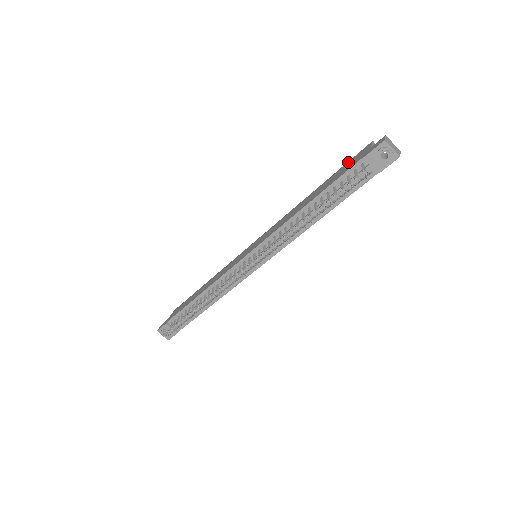
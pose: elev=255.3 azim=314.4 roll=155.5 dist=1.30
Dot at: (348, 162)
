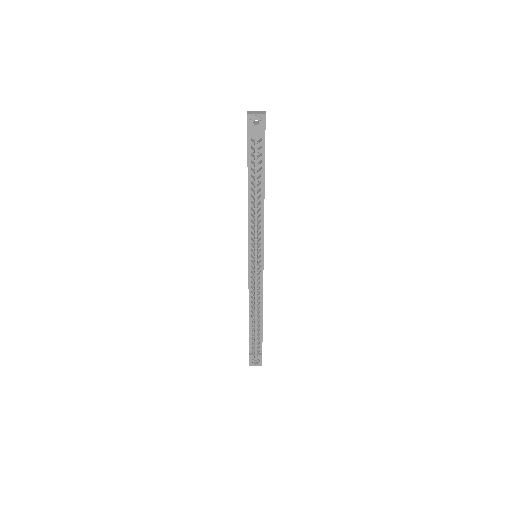
Dot at: occluded
